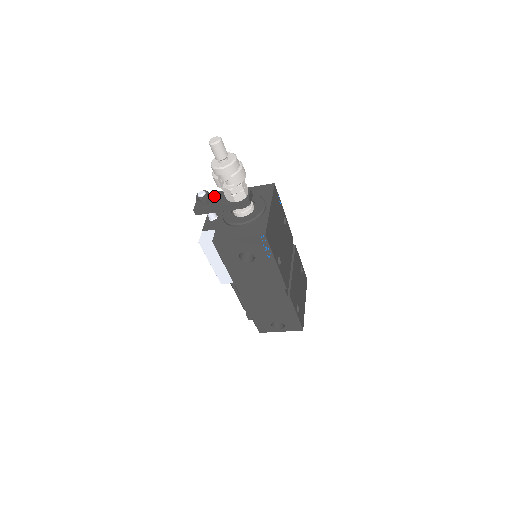
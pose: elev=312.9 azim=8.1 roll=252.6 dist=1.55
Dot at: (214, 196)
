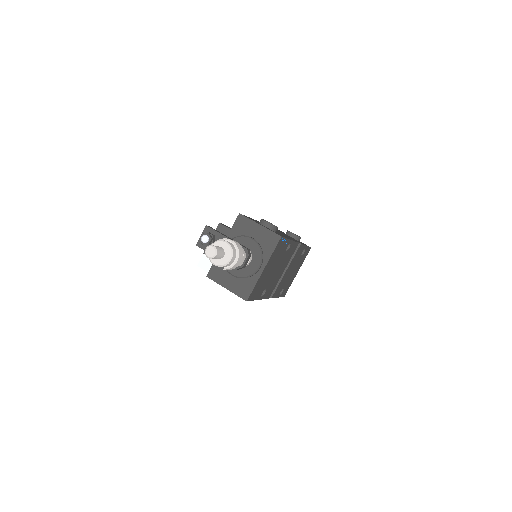
Dot at: occluded
